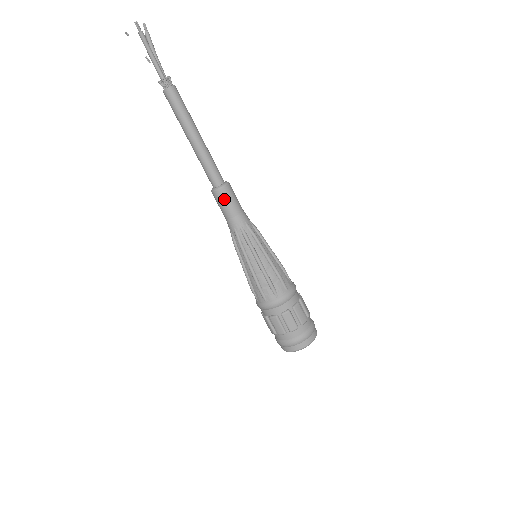
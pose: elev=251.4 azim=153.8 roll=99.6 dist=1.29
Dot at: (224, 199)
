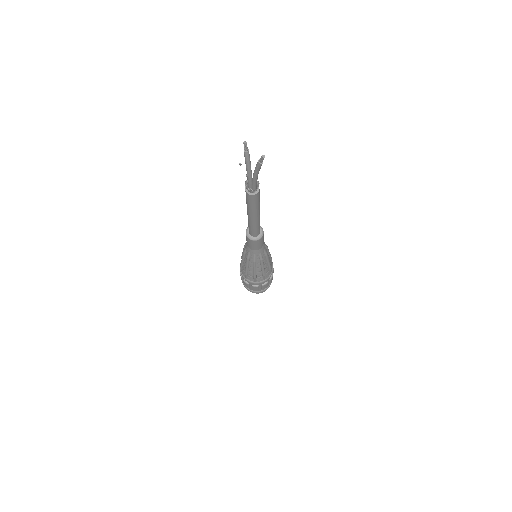
Dot at: (262, 241)
